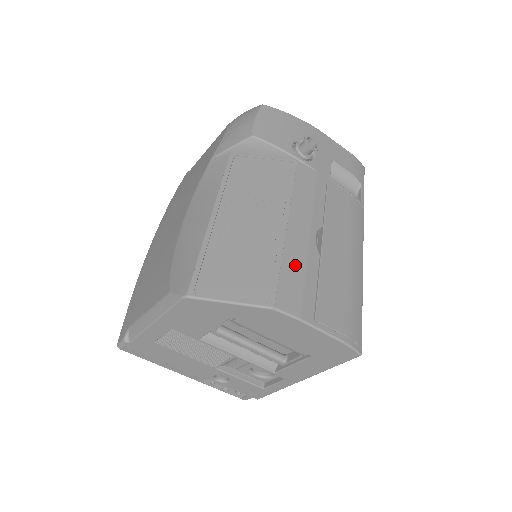
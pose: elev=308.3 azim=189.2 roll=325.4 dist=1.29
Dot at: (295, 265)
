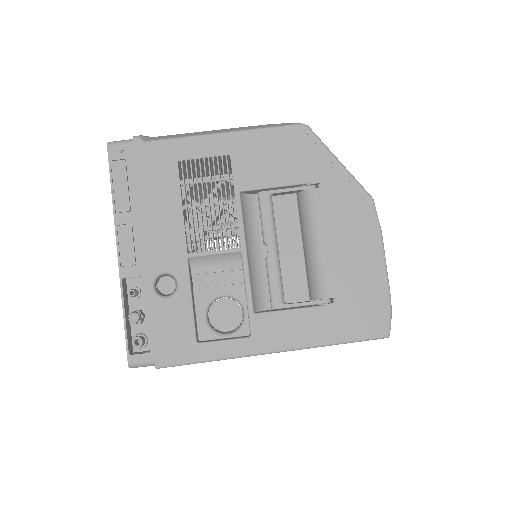
Dot at: occluded
